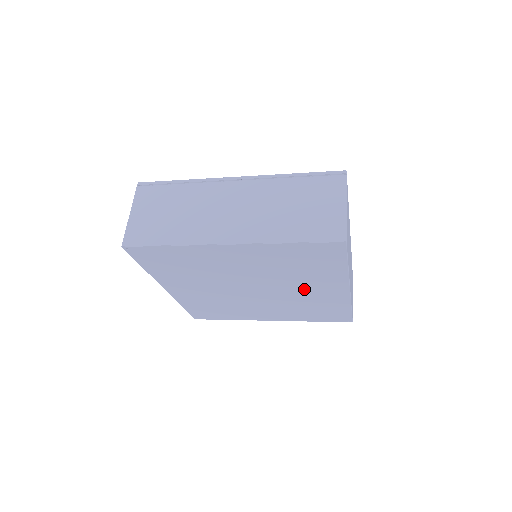
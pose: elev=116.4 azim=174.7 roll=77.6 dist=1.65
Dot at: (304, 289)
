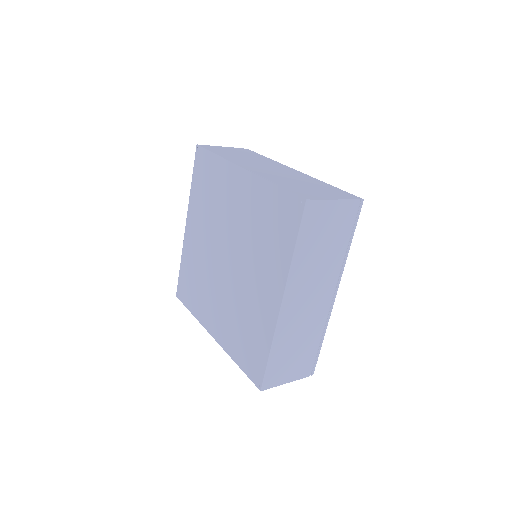
Dot at: (254, 280)
